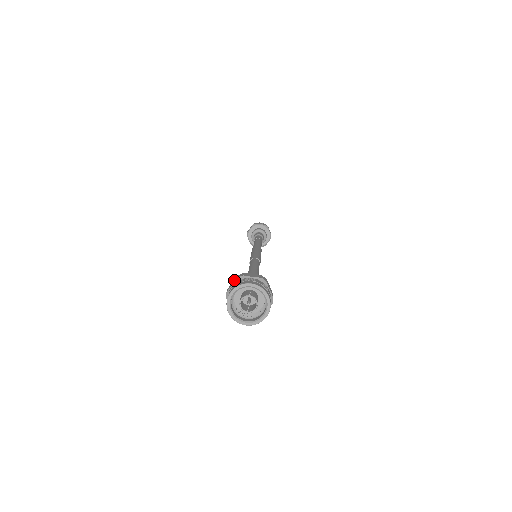
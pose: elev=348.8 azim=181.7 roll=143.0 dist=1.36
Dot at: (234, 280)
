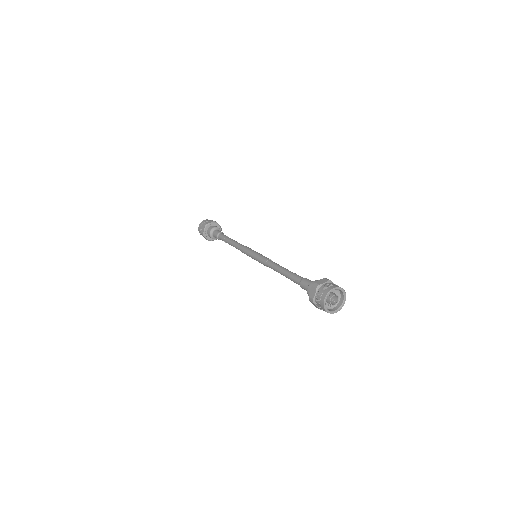
Dot at: (323, 280)
